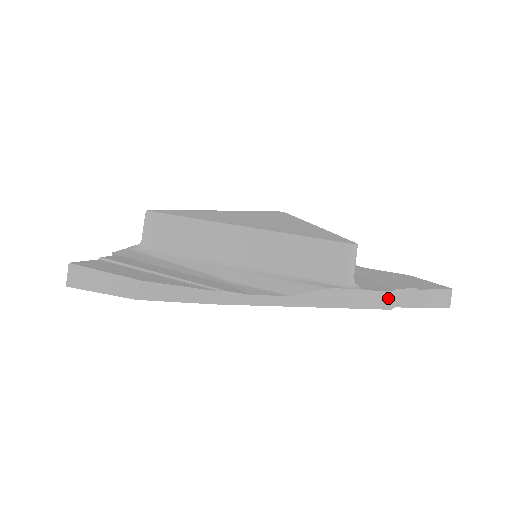
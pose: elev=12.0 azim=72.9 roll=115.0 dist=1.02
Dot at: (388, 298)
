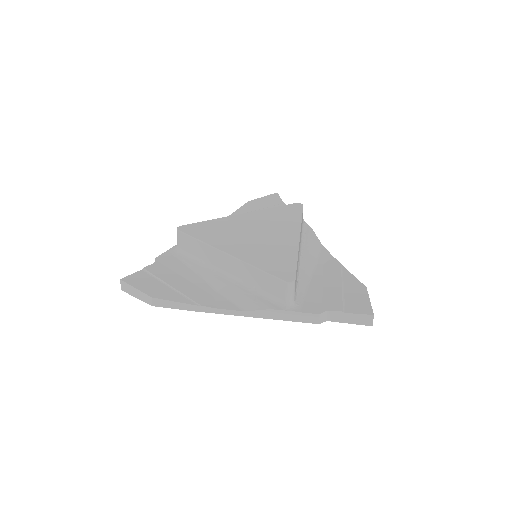
Dot at: (316, 318)
